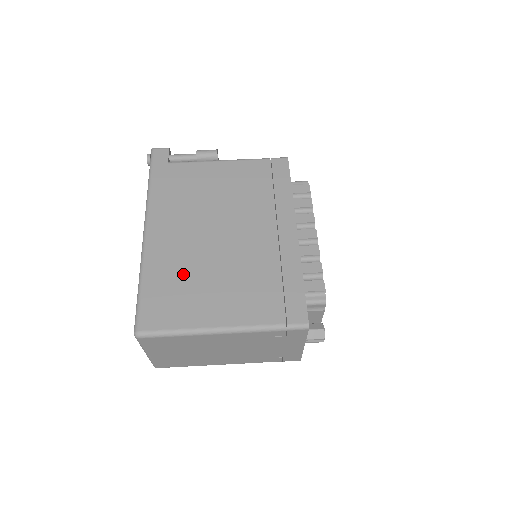
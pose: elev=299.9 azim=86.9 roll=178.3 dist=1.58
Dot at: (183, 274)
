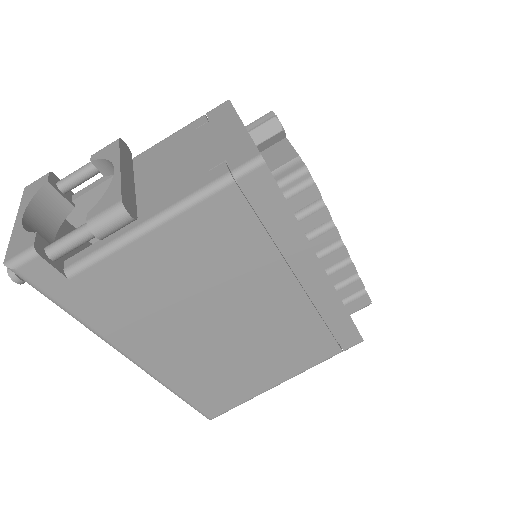
Dot at: (217, 372)
